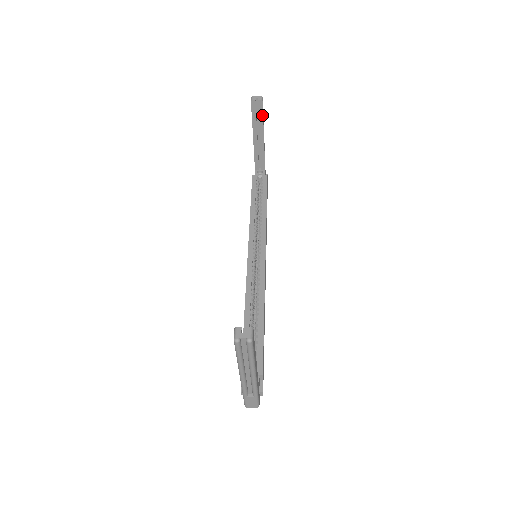
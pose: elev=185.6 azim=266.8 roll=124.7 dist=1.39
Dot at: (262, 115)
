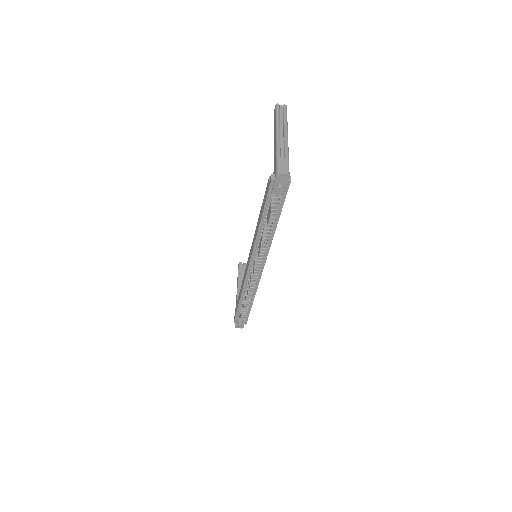
Dot at: occluded
